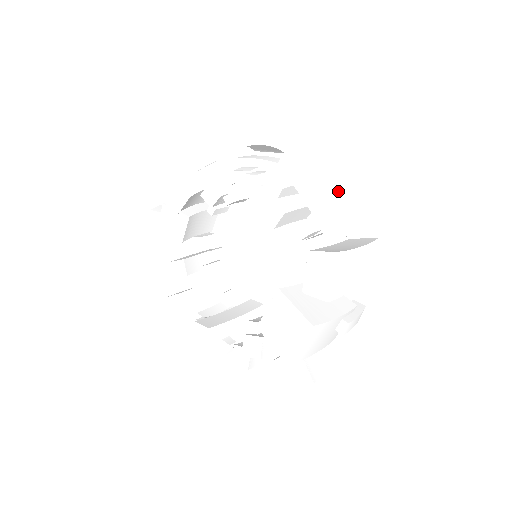
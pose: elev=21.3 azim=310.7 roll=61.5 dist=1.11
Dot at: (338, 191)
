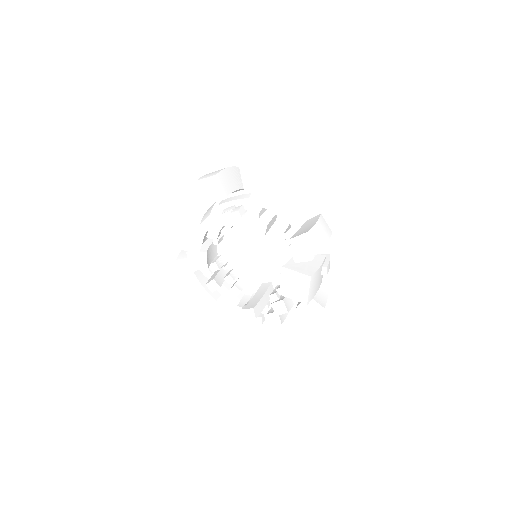
Dot at: (289, 200)
